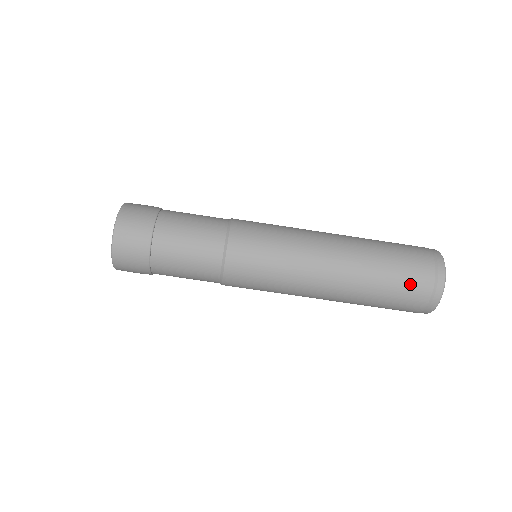
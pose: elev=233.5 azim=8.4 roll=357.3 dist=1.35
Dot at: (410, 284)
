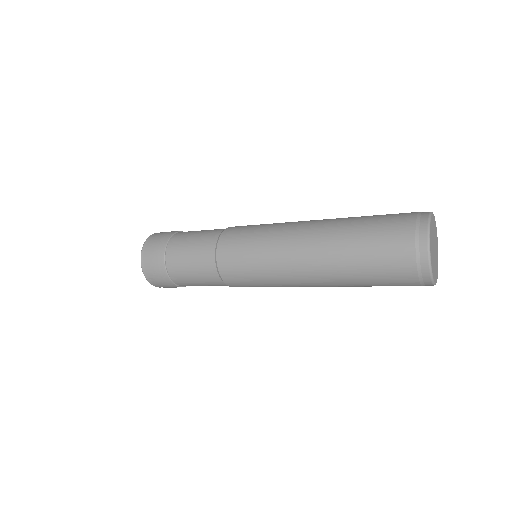
Dot at: (392, 282)
